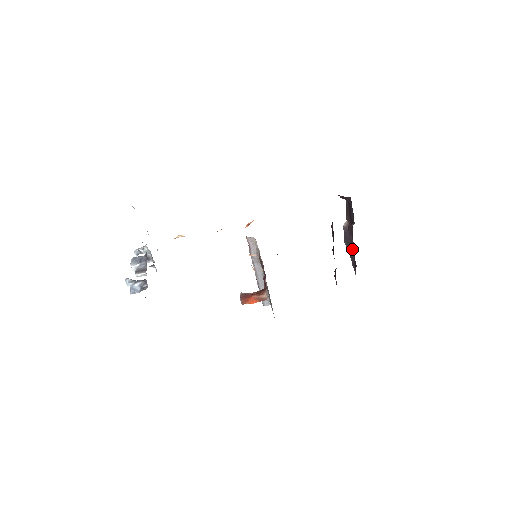
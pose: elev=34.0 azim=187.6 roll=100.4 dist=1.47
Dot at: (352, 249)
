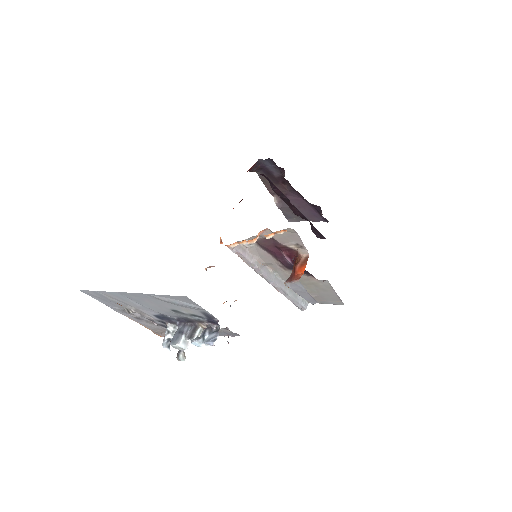
Dot at: (302, 206)
